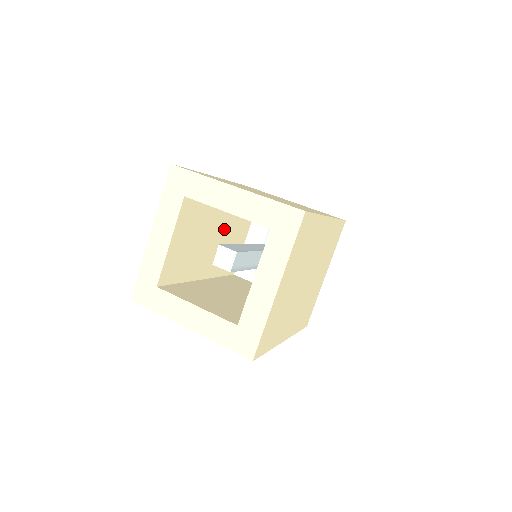
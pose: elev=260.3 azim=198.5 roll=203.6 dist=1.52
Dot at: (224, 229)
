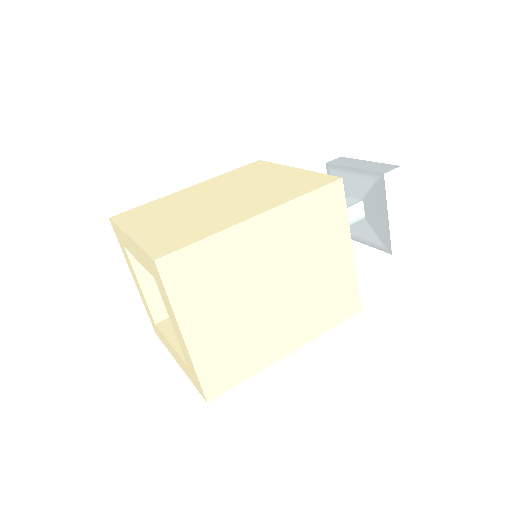
Dot at: occluded
